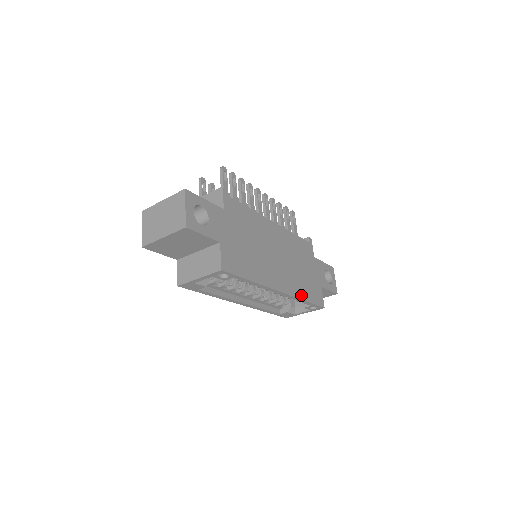
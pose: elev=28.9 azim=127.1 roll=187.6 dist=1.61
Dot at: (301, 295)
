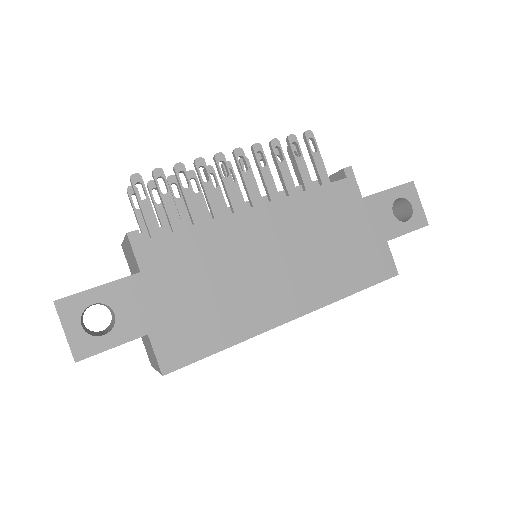
Dot at: (340, 291)
